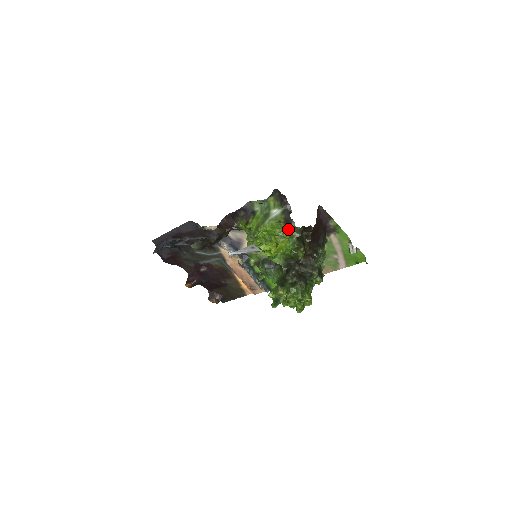
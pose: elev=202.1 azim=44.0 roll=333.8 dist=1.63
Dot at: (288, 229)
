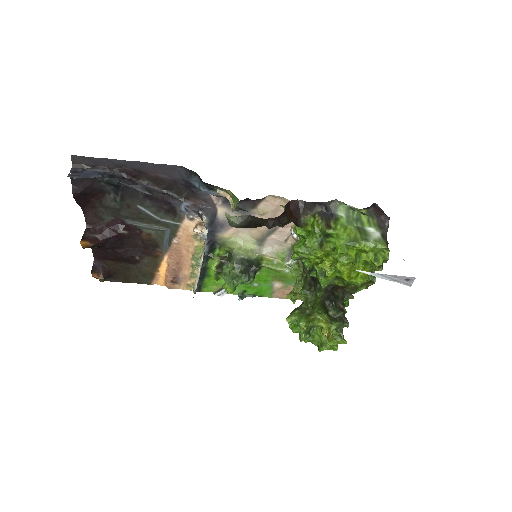
Dot at: (387, 260)
